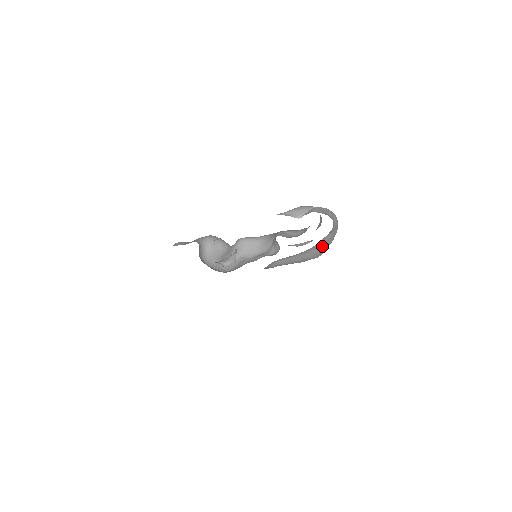
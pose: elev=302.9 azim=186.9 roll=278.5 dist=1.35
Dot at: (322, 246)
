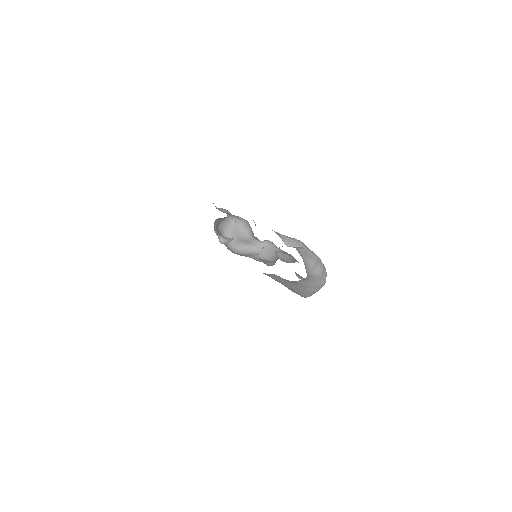
Dot at: (305, 288)
